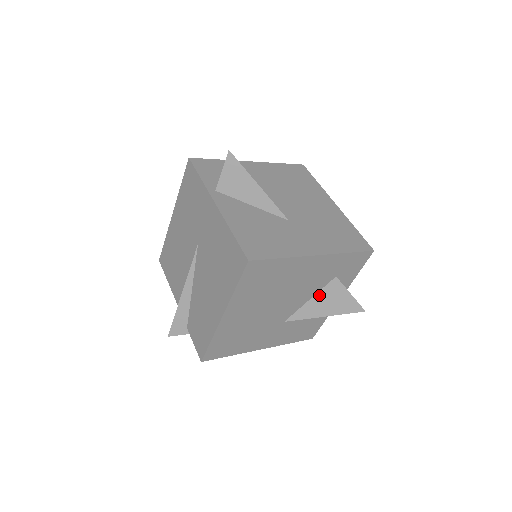
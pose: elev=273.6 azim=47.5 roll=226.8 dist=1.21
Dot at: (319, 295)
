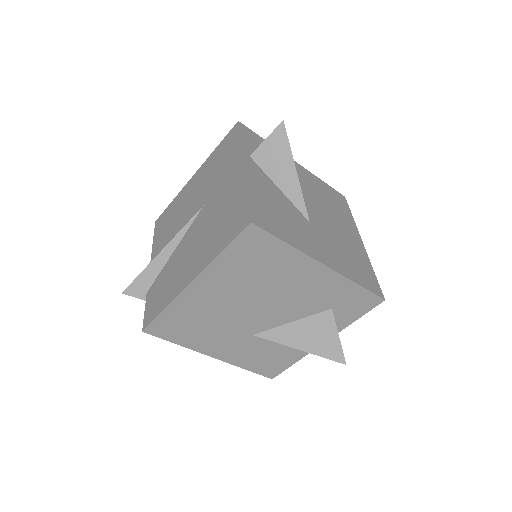
Dot at: (304, 321)
